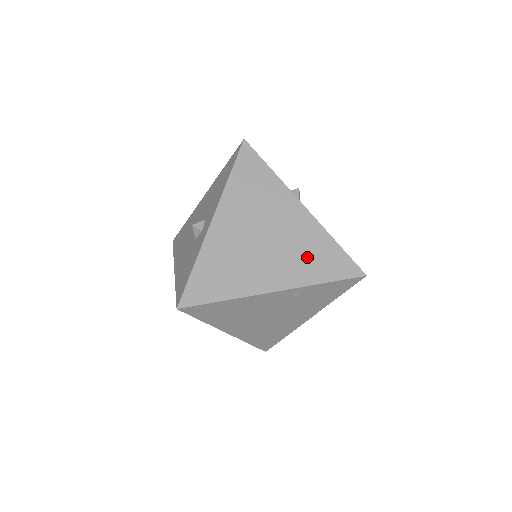
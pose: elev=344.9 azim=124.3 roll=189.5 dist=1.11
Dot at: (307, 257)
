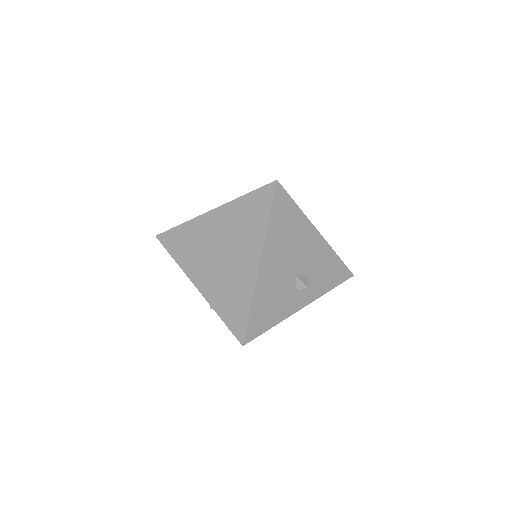
Dot at: occluded
